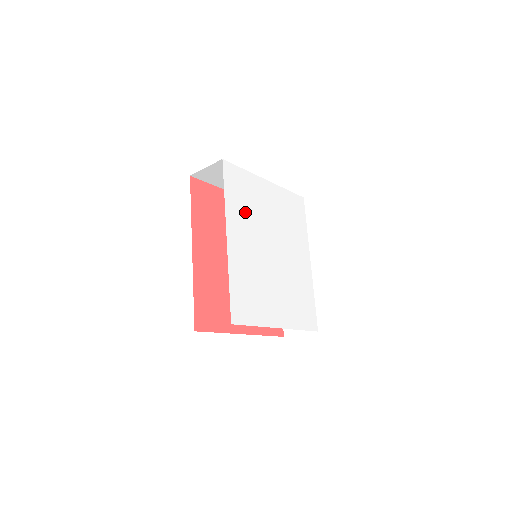
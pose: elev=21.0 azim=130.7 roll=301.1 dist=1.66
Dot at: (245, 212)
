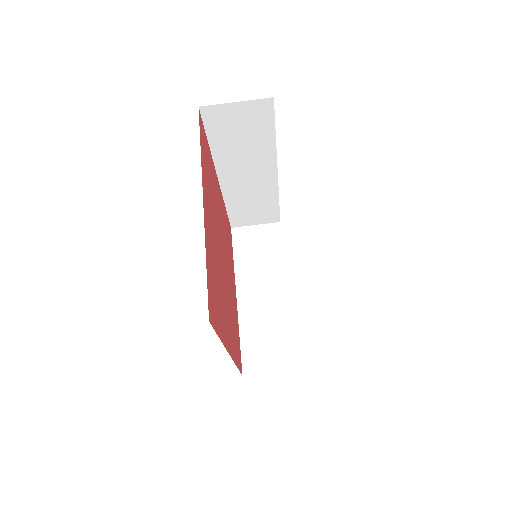
Dot at: occluded
